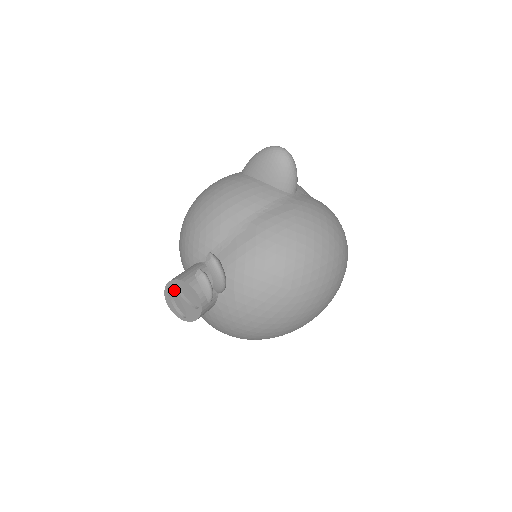
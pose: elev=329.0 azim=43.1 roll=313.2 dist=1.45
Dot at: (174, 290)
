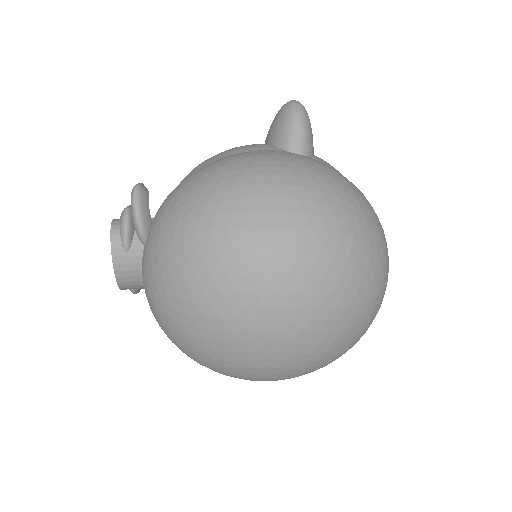
Dot at: occluded
